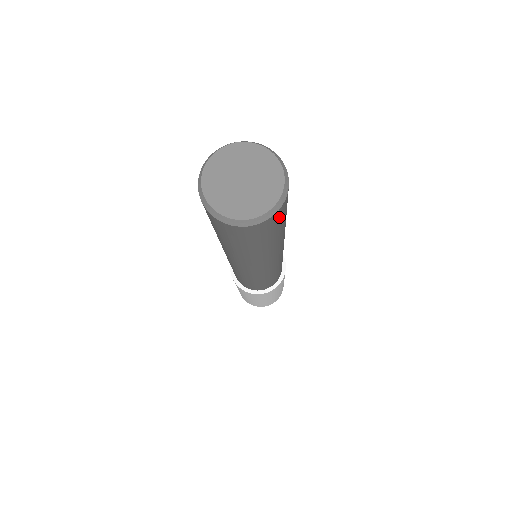
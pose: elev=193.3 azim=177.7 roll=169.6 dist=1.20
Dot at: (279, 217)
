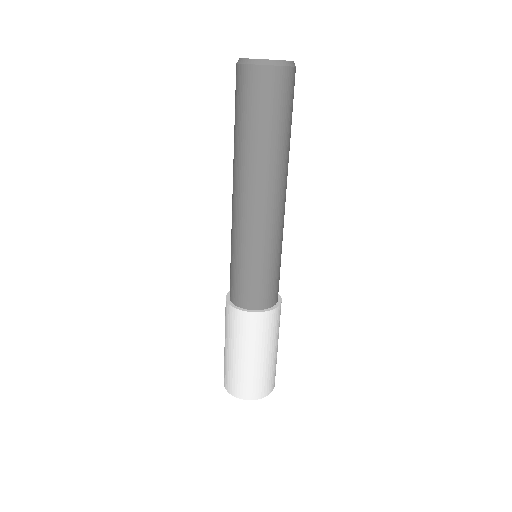
Dot at: (294, 85)
